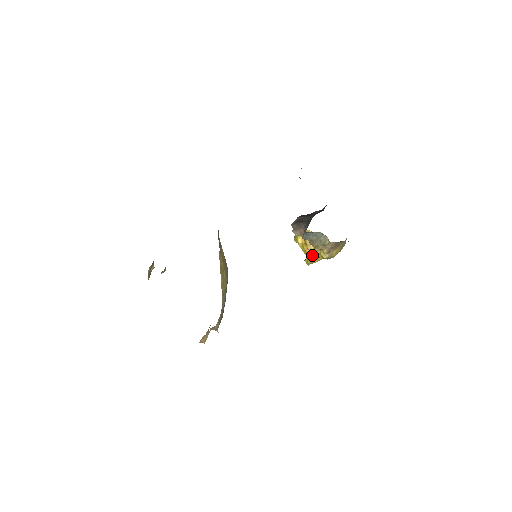
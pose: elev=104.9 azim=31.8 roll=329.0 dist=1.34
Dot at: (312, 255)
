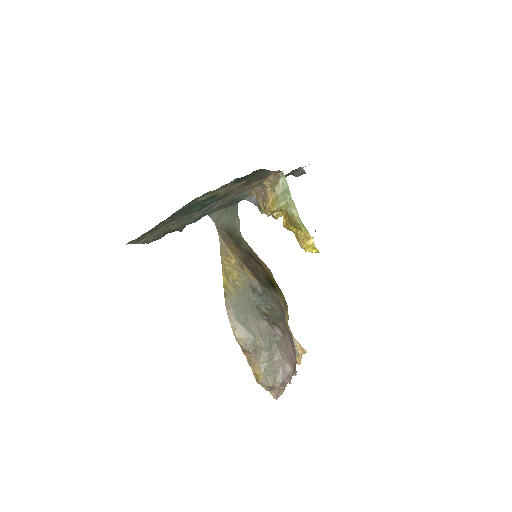
Dot at: (296, 234)
